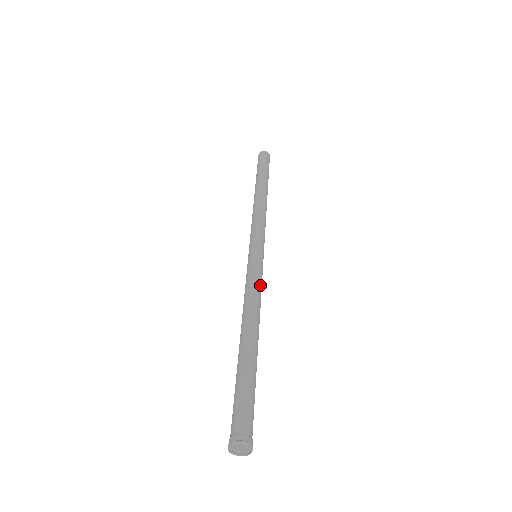
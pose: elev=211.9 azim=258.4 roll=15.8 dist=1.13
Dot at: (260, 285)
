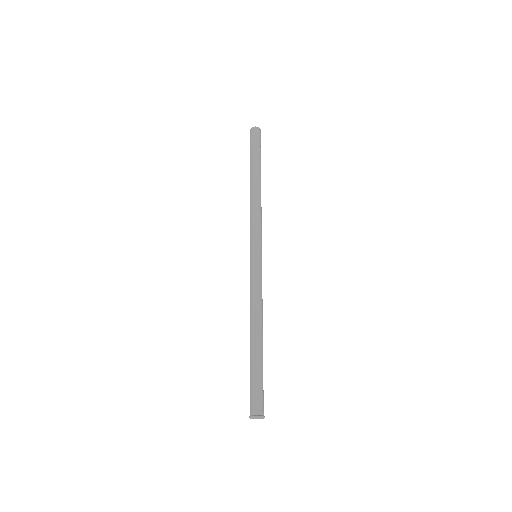
Dot at: occluded
